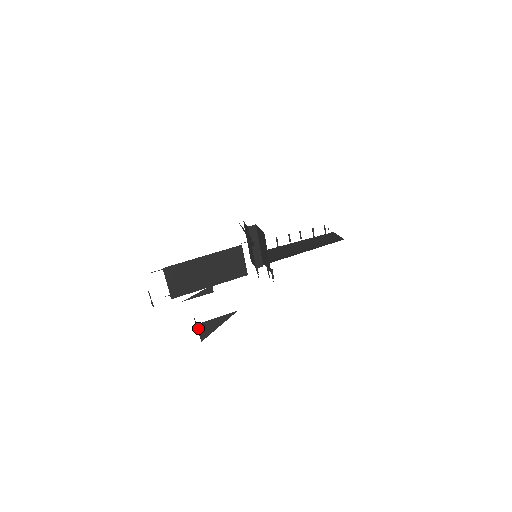
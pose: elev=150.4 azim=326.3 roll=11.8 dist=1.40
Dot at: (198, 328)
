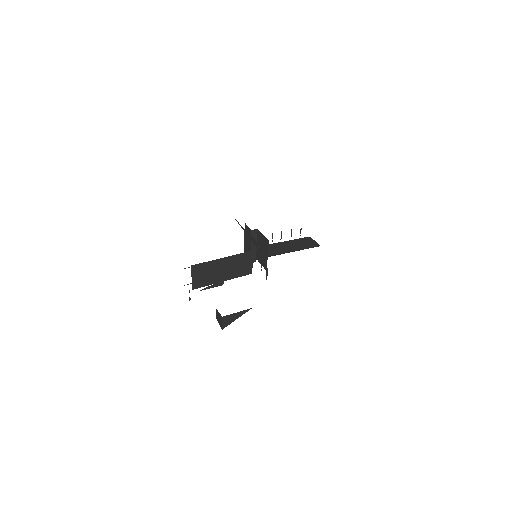
Dot at: (222, 320)
